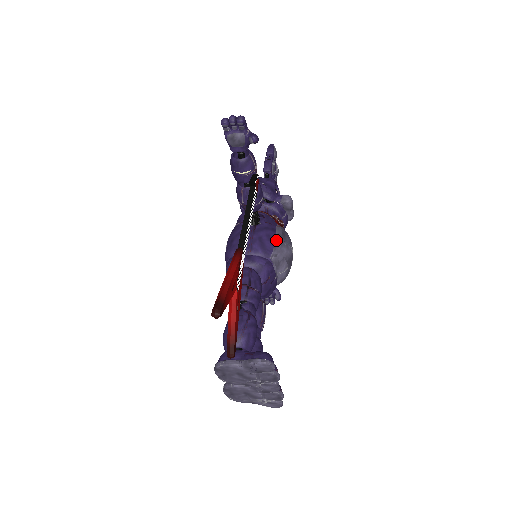
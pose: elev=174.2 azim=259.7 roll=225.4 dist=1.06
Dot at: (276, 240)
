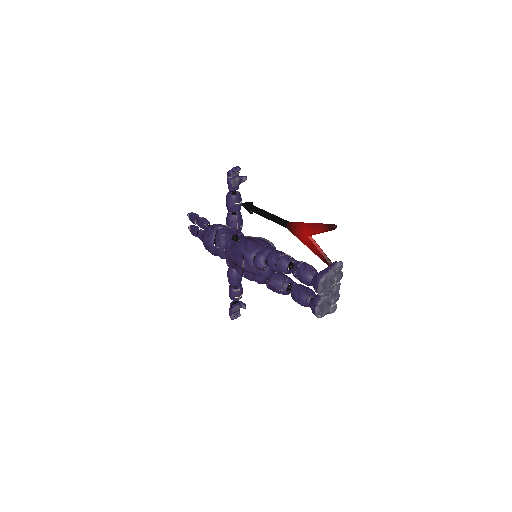
Dot at: (264, 239)
